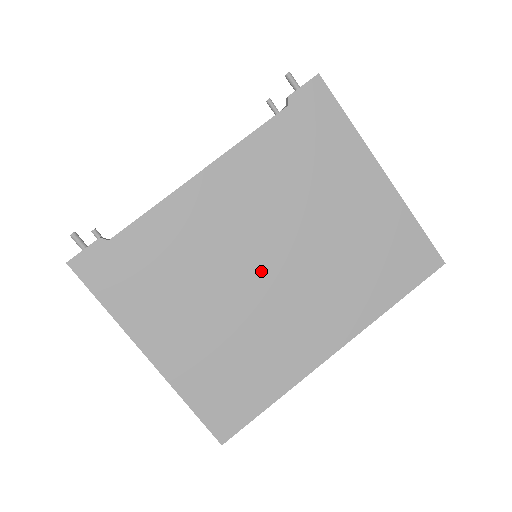
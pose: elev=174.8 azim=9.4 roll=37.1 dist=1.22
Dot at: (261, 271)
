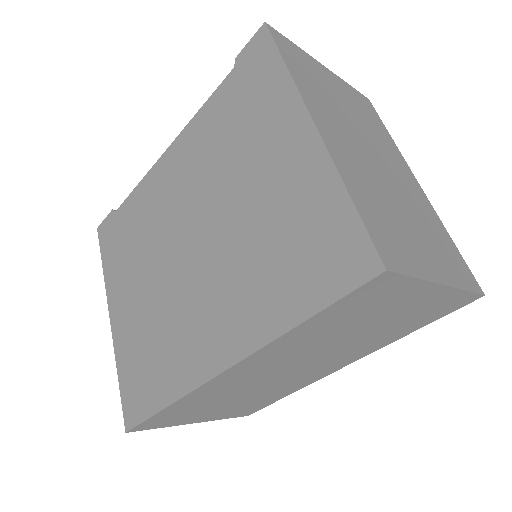
Dot at: (183, 250)
